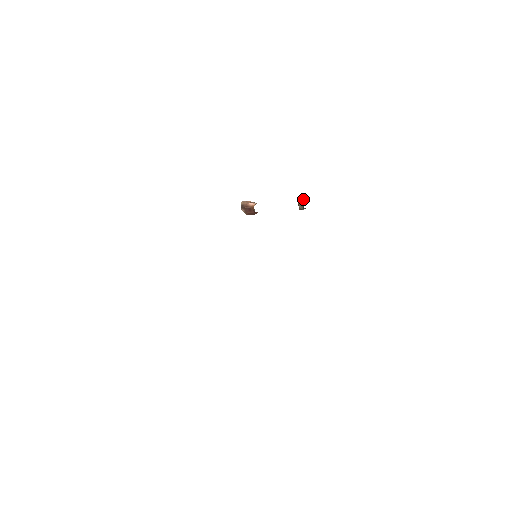
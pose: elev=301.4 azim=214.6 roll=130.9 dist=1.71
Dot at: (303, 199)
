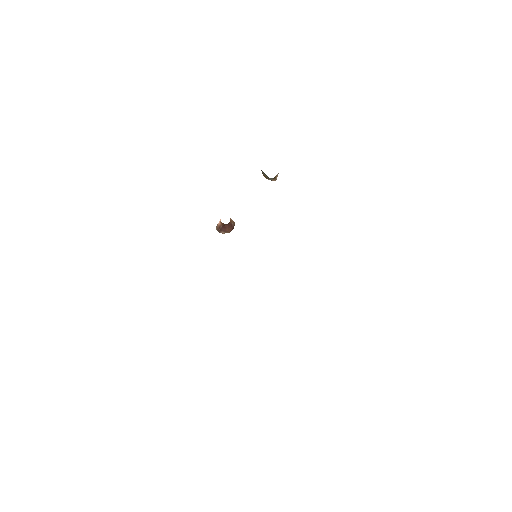
Dot at: (262, 172)
